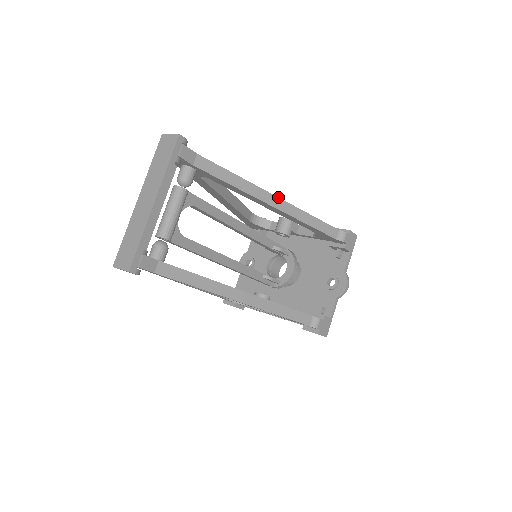
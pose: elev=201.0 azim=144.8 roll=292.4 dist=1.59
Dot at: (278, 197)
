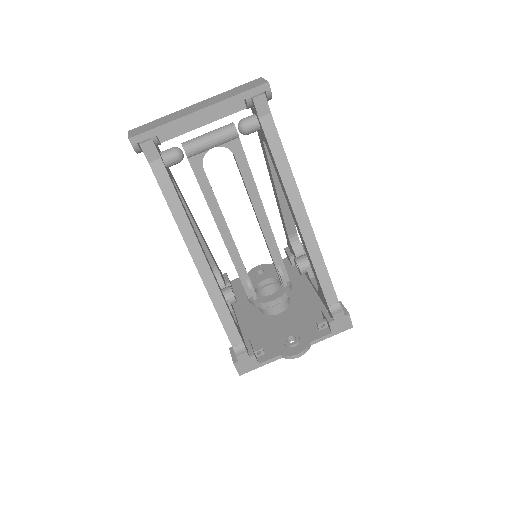
Dot at: occluded
